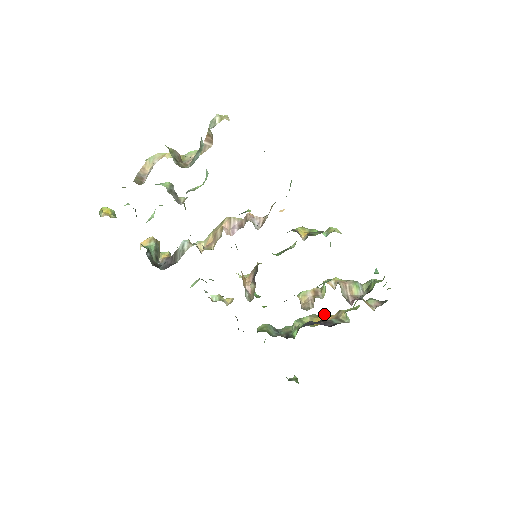
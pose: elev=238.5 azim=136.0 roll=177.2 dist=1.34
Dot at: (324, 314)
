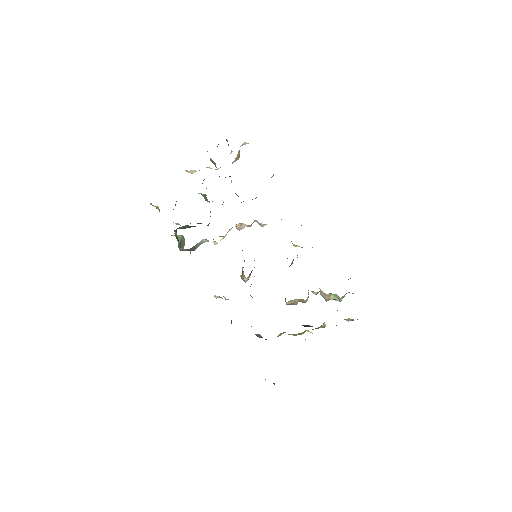
Dot at: (307, 330)
